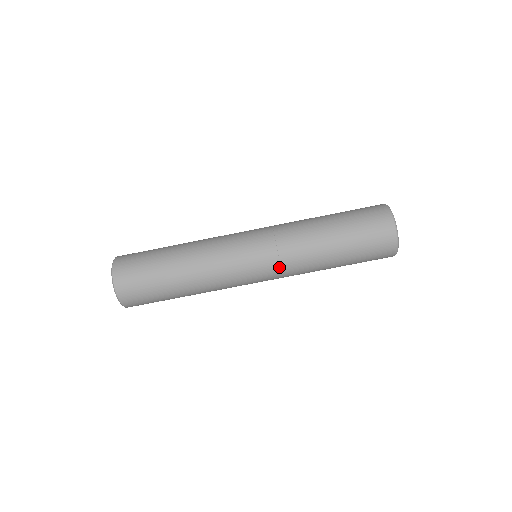
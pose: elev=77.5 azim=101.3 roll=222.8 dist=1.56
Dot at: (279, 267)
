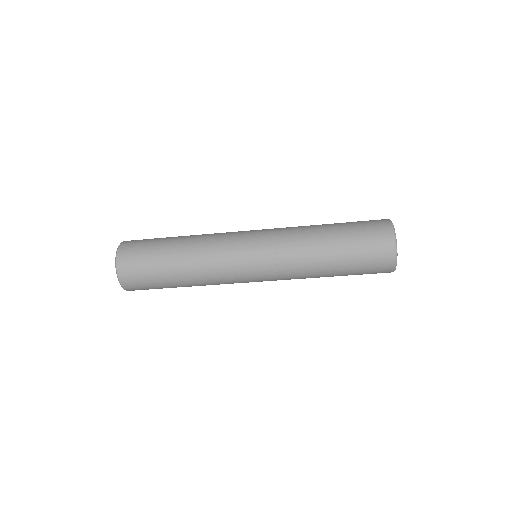
Dot at: occluded
